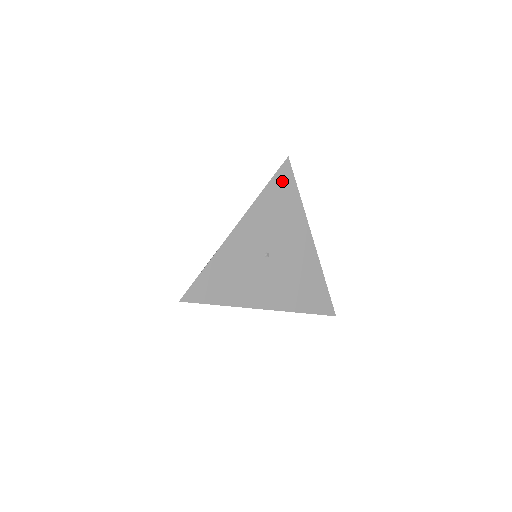
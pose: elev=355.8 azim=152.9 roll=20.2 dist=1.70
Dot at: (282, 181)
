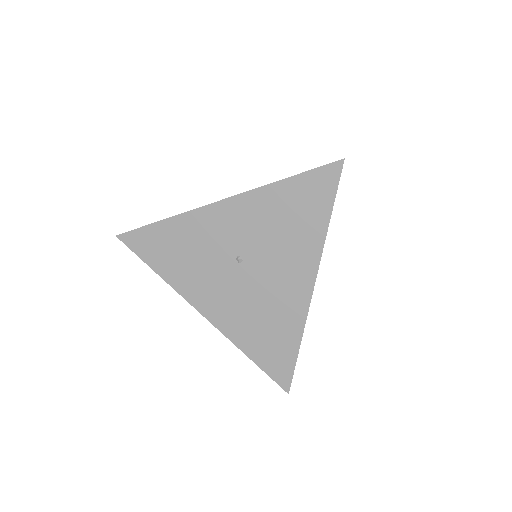
Dot at: (315, 185)
